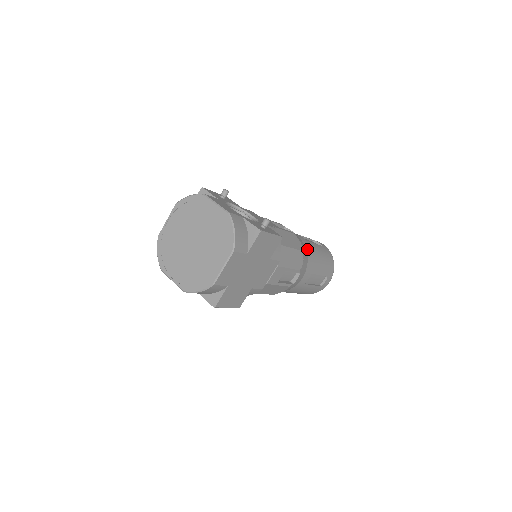
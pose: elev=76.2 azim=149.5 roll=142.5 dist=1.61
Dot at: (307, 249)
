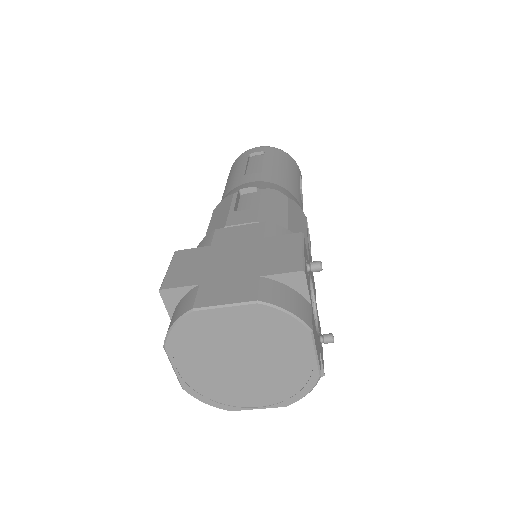
Dot at: occluded
